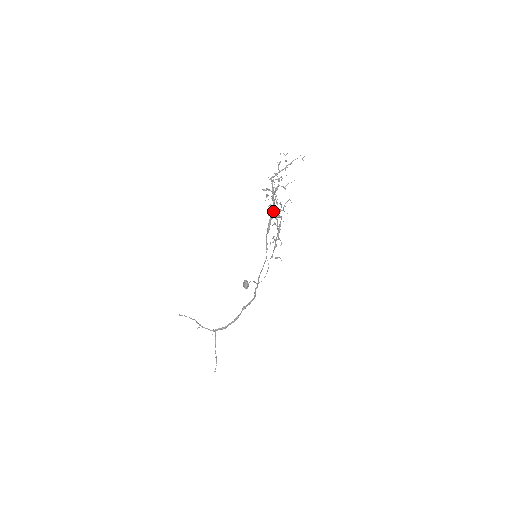
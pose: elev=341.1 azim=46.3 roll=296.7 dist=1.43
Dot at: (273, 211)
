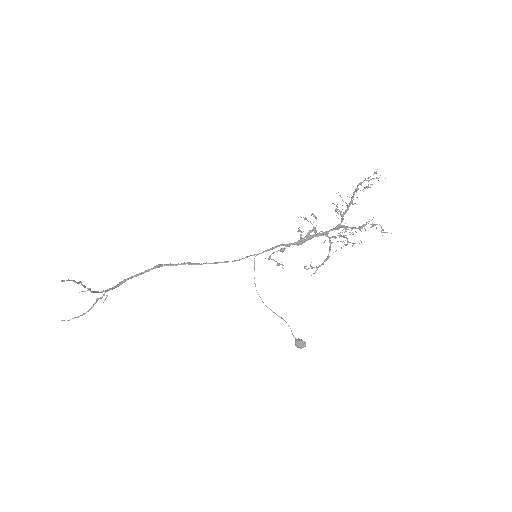
Dot at: (329, 237)
